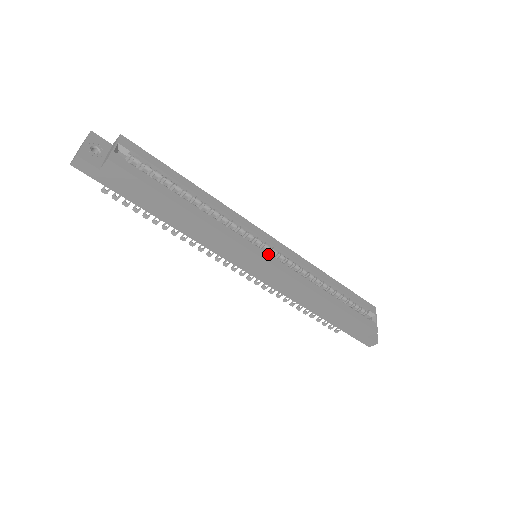
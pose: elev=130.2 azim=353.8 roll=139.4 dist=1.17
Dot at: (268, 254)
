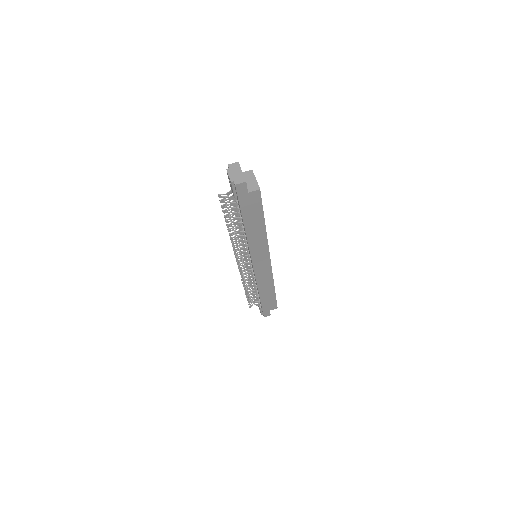
Dot at: occluded
